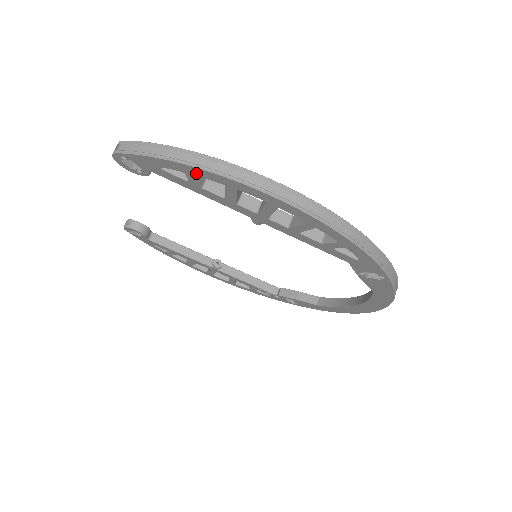
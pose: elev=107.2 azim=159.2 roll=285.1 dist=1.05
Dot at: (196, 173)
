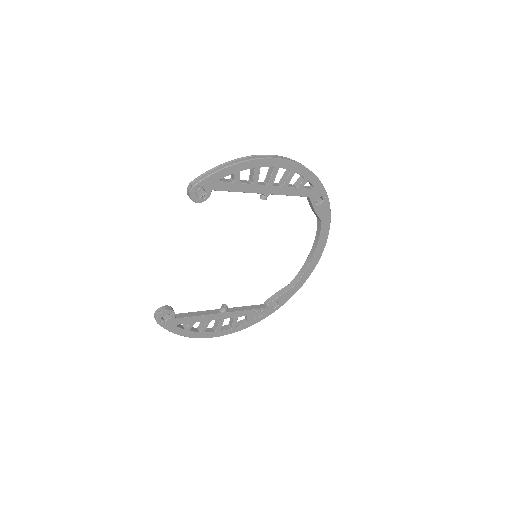
Dot at: (241, 168)
